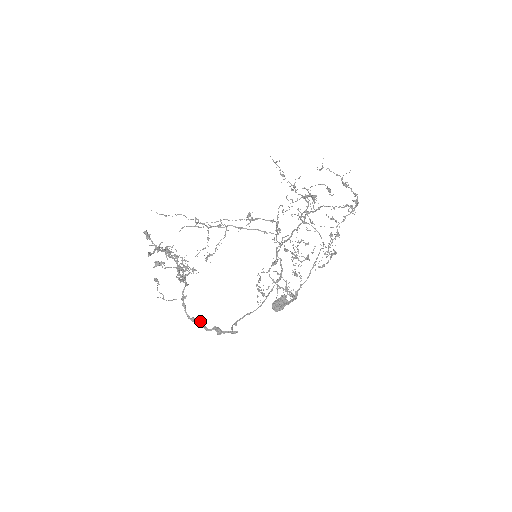
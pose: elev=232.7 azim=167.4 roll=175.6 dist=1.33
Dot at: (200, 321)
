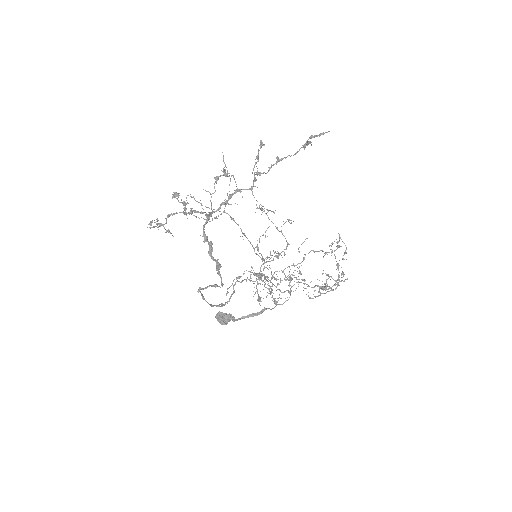
Dot at: (212, 243)
